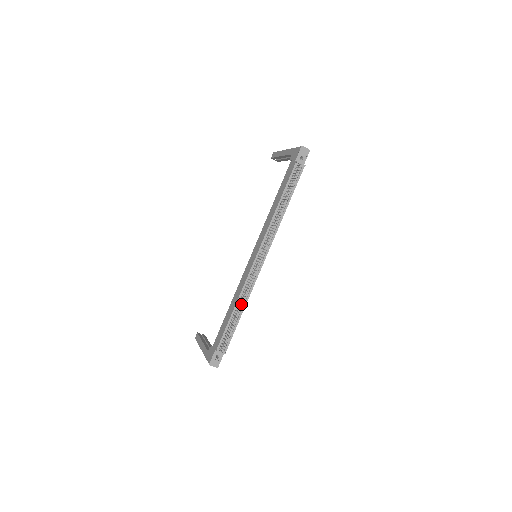
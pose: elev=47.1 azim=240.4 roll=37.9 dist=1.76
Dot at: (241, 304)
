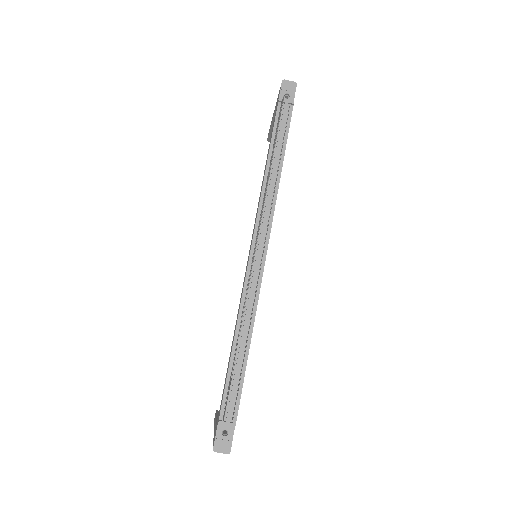
Dot at: (239, 330)
